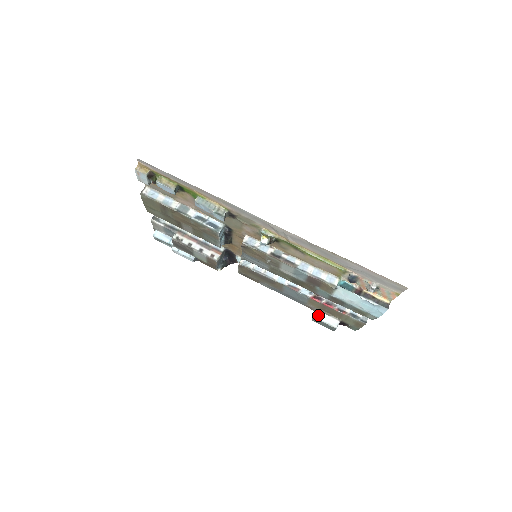
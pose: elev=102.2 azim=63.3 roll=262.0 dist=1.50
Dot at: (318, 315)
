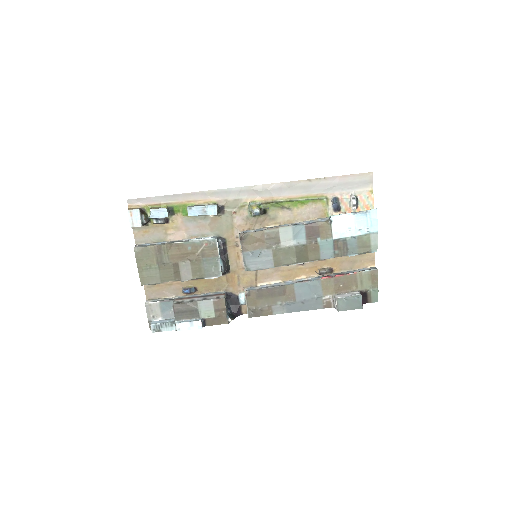
Dot at: (339, 296)
